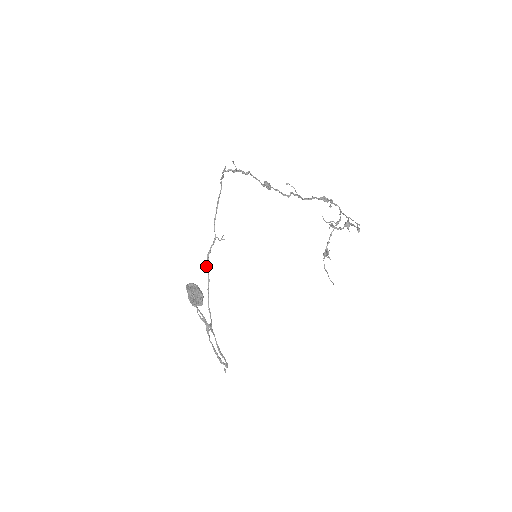
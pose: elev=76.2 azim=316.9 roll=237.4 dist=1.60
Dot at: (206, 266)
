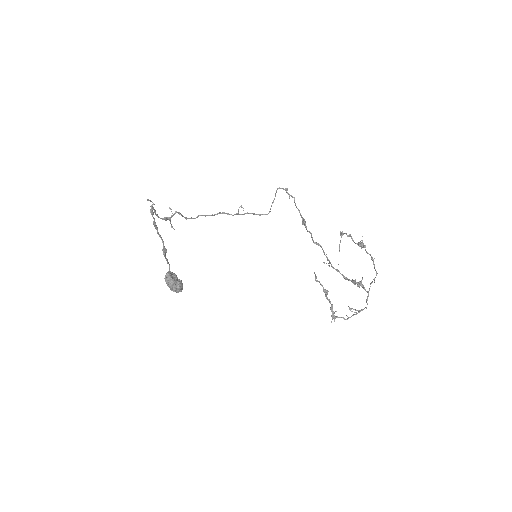
Dot at: (213, 215)
